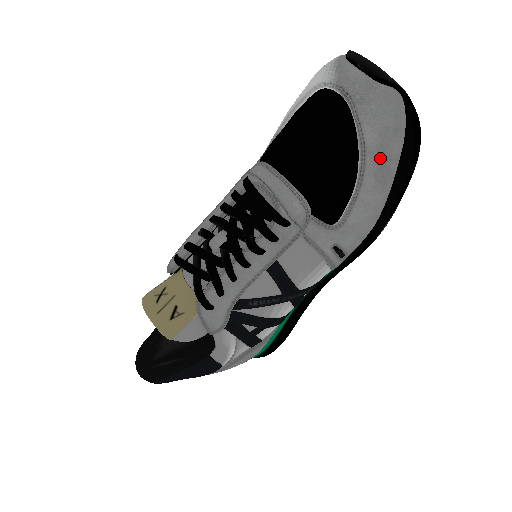
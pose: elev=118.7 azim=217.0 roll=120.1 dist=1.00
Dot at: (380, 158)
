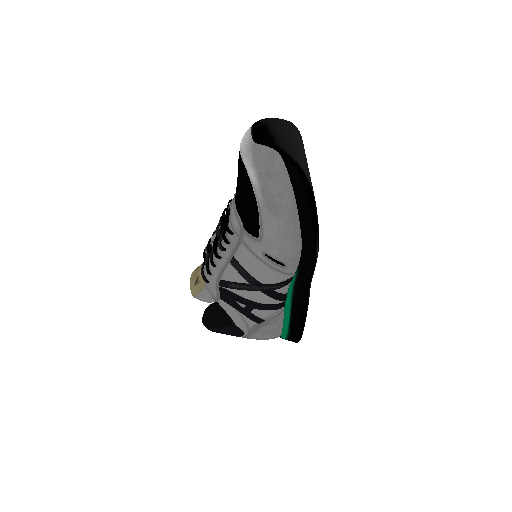
Dot at: (264, 194)
